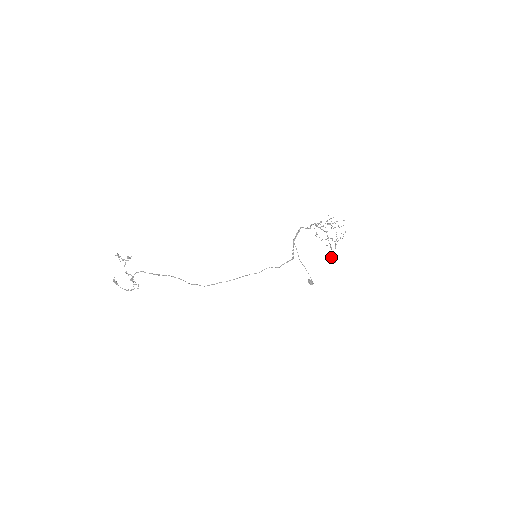
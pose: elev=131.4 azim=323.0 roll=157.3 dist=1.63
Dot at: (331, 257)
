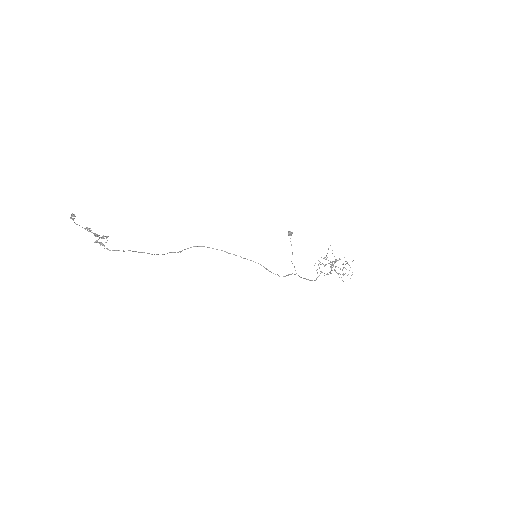
Dot at: occluded
